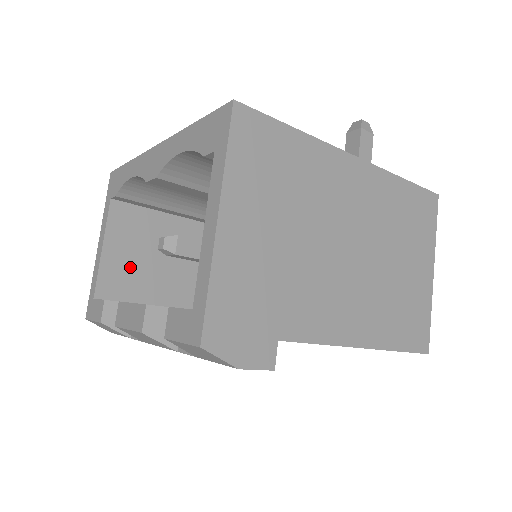
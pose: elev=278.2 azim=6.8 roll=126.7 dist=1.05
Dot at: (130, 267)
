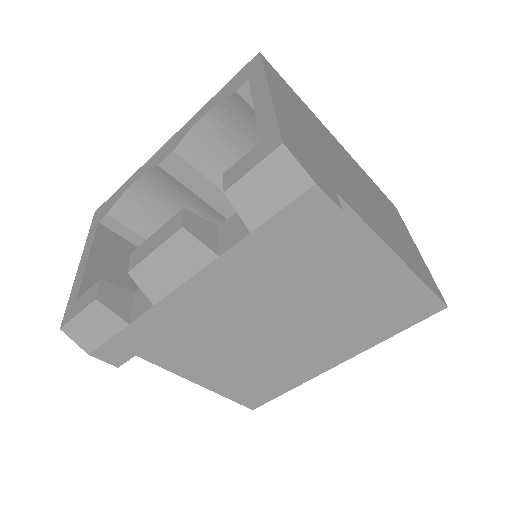
Dot at: occluded
